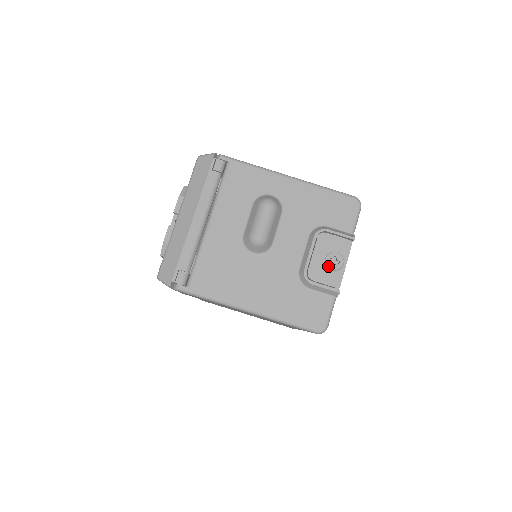
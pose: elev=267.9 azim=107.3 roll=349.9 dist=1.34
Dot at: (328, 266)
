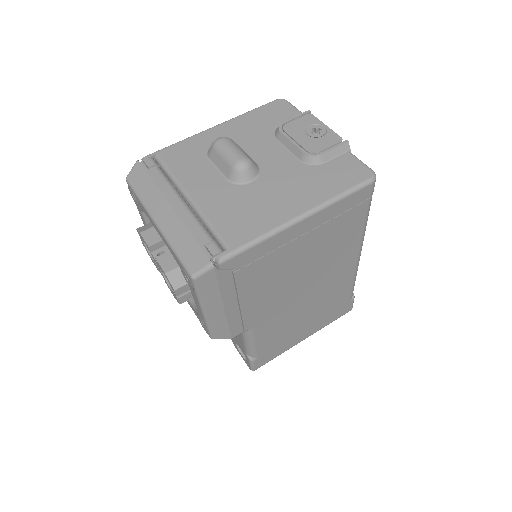
Dot at: (316, 137)
